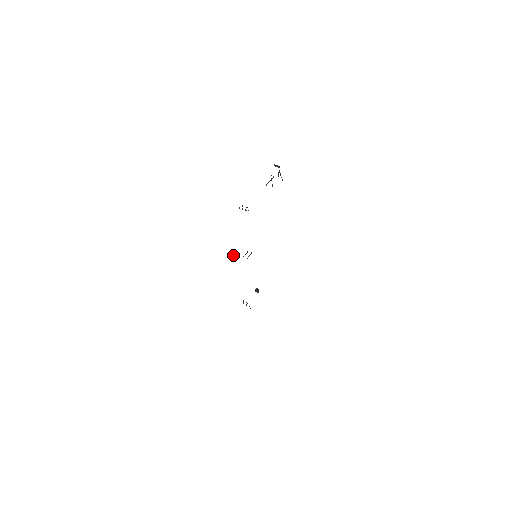
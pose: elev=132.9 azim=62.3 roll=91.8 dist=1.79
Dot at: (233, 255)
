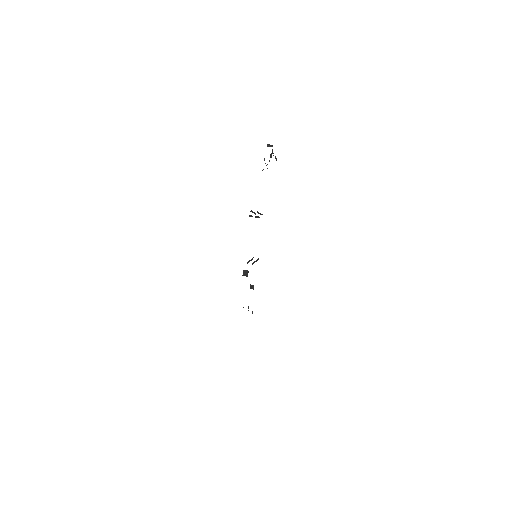
Dot at: (247, 272)
